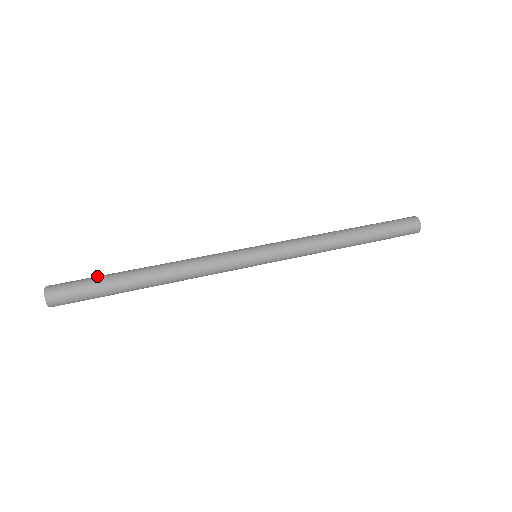
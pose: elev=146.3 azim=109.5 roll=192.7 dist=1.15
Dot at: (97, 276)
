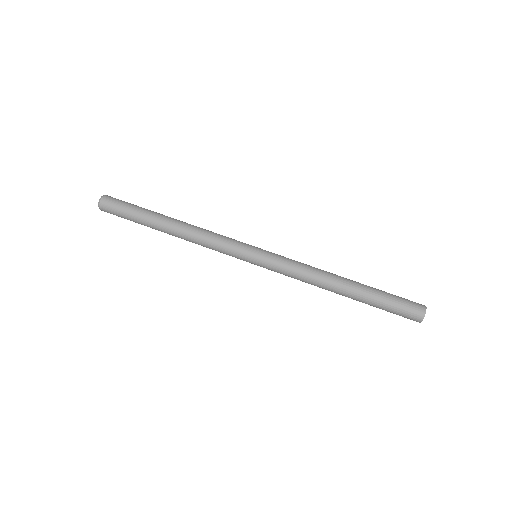
Dot at: (135, 208)
